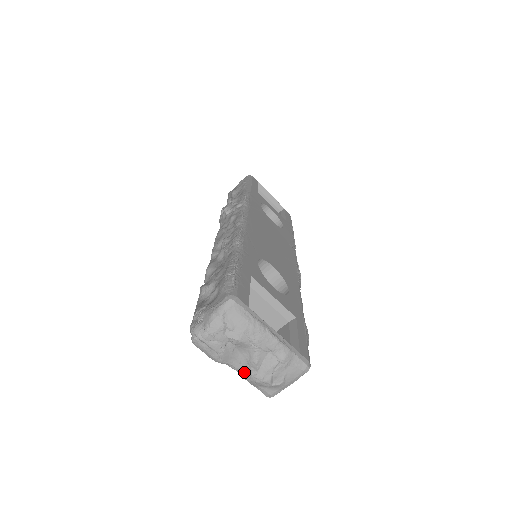
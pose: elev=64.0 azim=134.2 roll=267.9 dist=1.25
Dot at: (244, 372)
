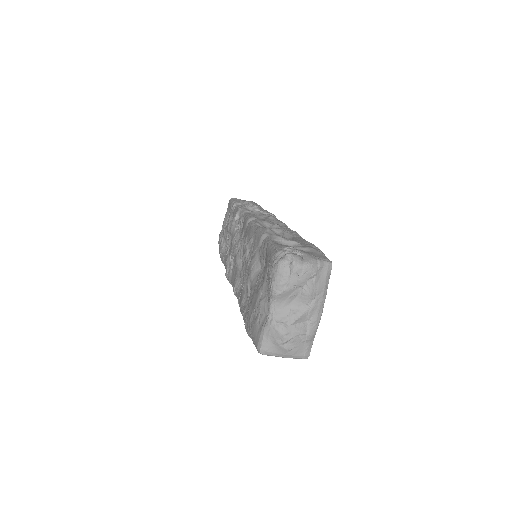
Dot at: (276, 317)
